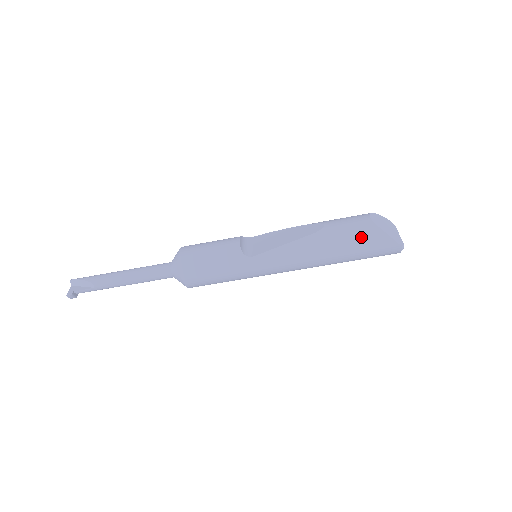
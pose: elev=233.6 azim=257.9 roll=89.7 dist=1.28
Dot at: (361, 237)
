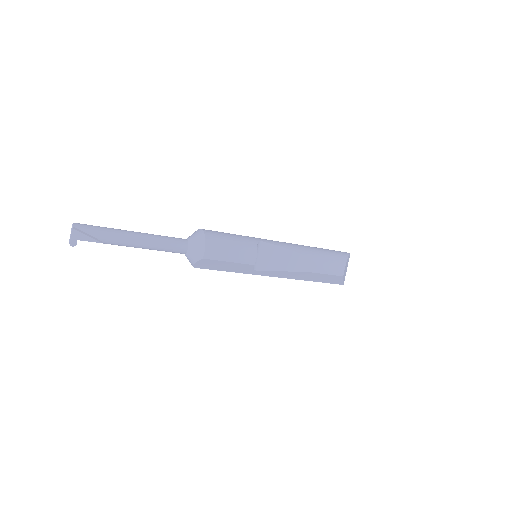
Dot at: (329, 279)
